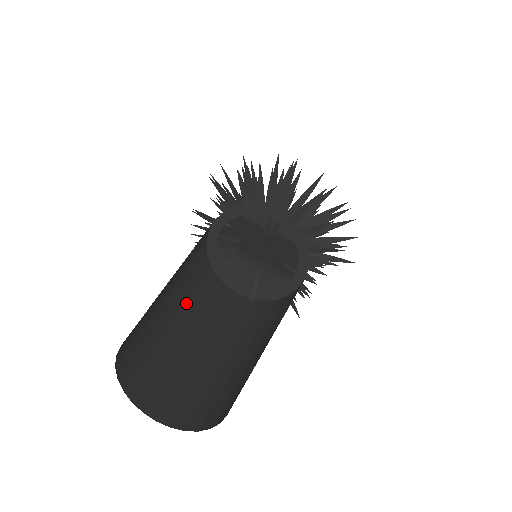
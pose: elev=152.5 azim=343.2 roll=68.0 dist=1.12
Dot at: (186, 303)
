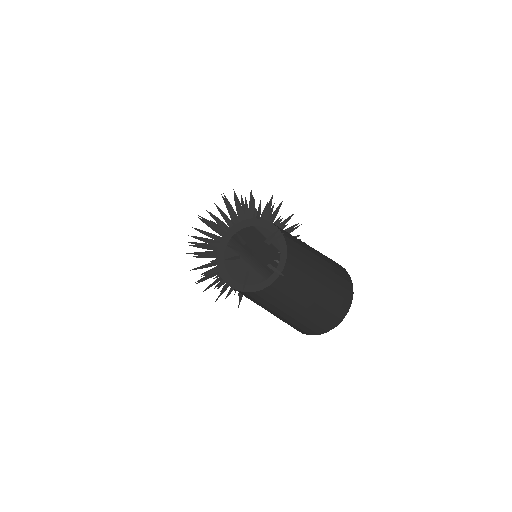
Dot at: occluded
